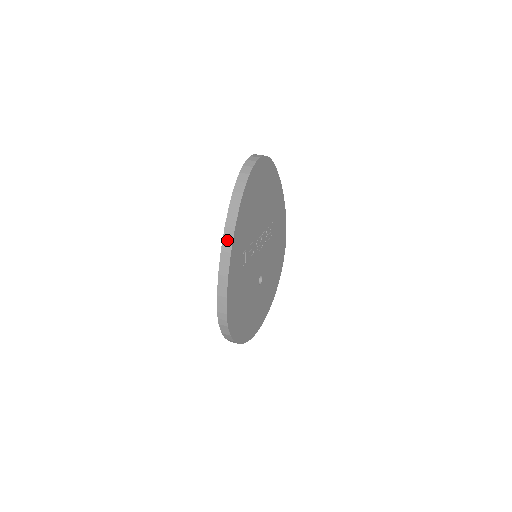
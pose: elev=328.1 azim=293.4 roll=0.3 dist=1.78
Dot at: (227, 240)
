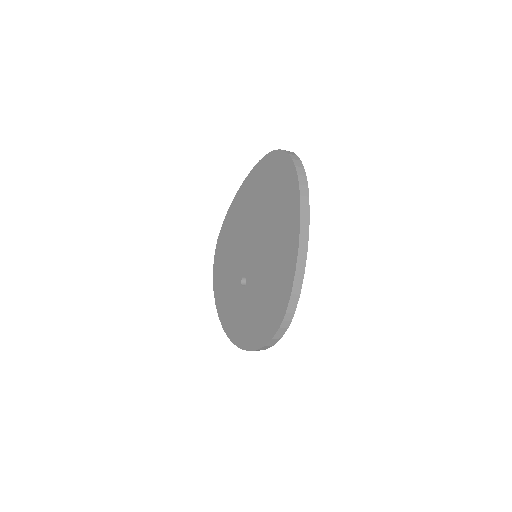
Dot at: (304, 234)
